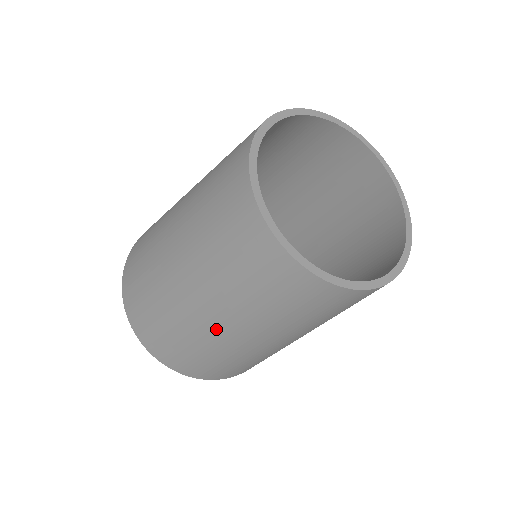
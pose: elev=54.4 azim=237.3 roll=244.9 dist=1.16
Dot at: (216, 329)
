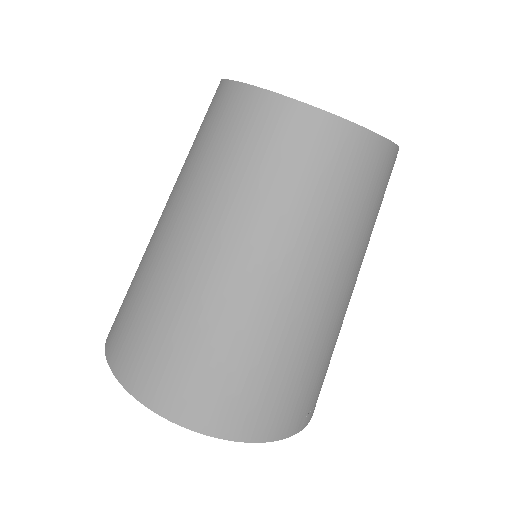
Dot at: (221, 272)
